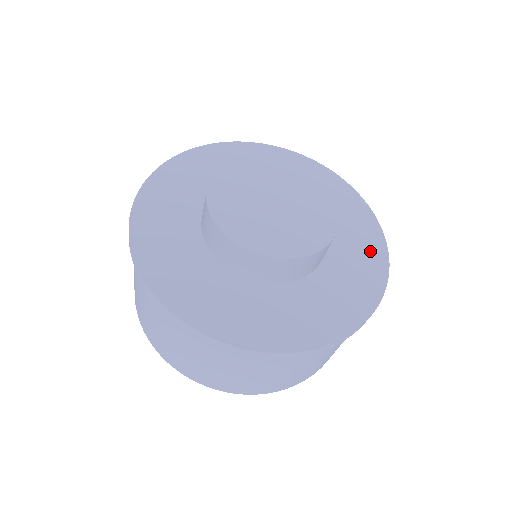
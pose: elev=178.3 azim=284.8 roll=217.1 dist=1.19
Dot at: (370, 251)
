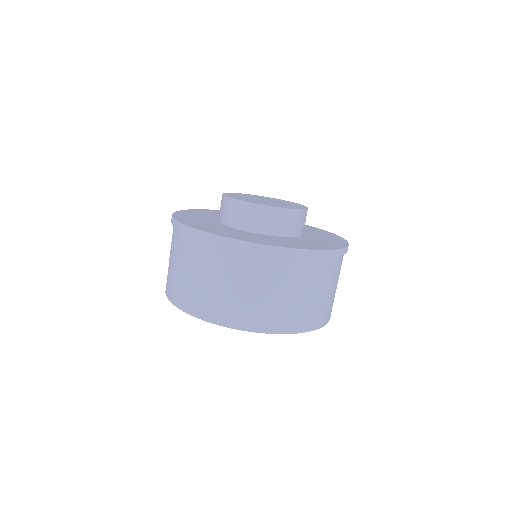
Dot at: occluded
